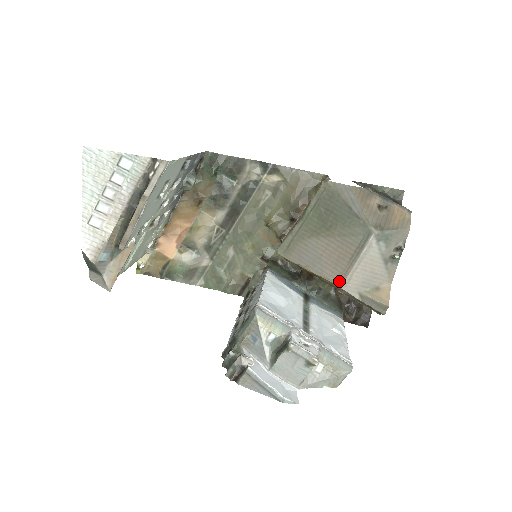
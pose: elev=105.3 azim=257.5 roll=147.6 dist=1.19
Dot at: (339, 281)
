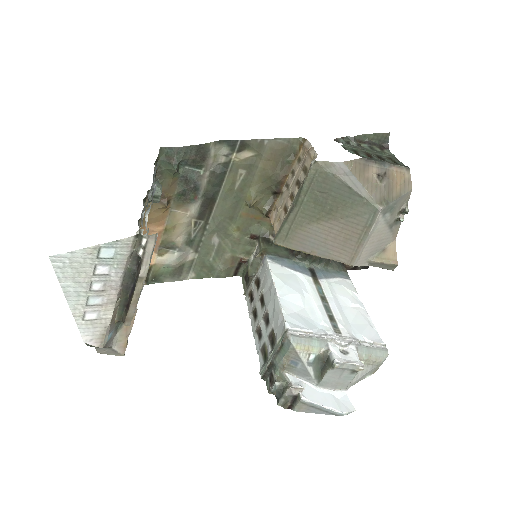
Dot at: (350, 261)
